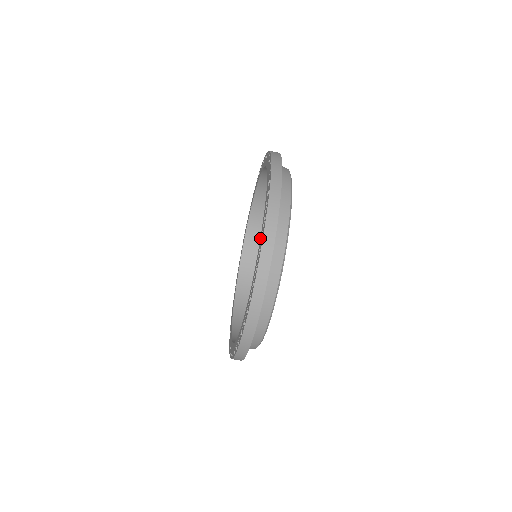
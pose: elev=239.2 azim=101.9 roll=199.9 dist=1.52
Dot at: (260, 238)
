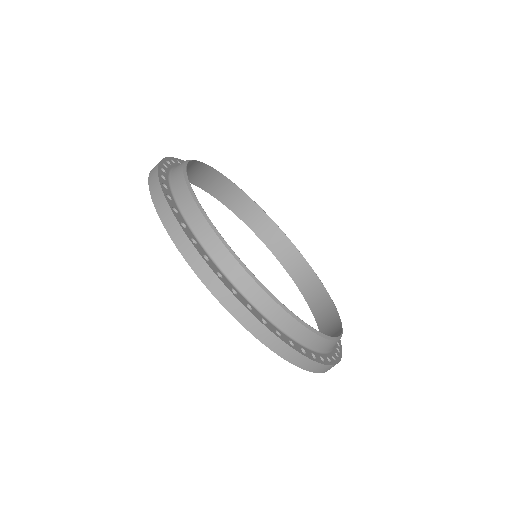
Dot at: occluded
